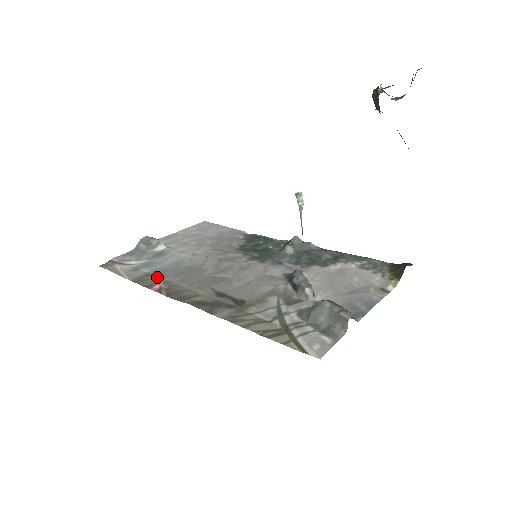
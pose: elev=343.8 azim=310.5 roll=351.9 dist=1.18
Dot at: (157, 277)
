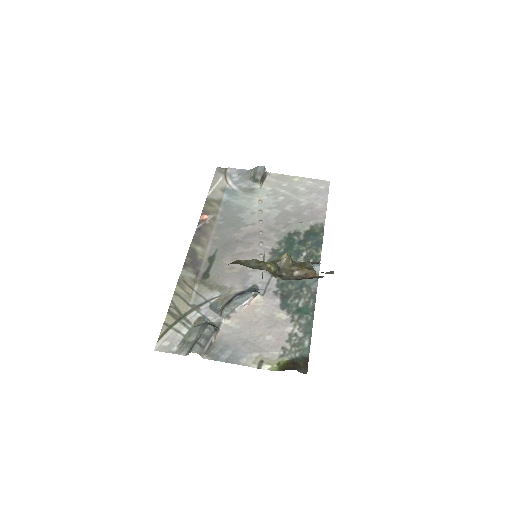
Dot at: (218, 209)
